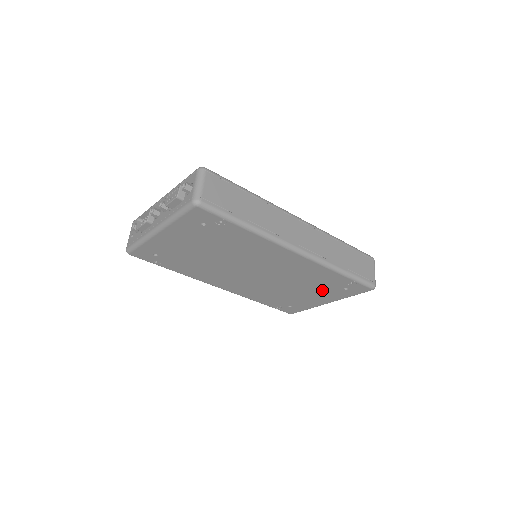
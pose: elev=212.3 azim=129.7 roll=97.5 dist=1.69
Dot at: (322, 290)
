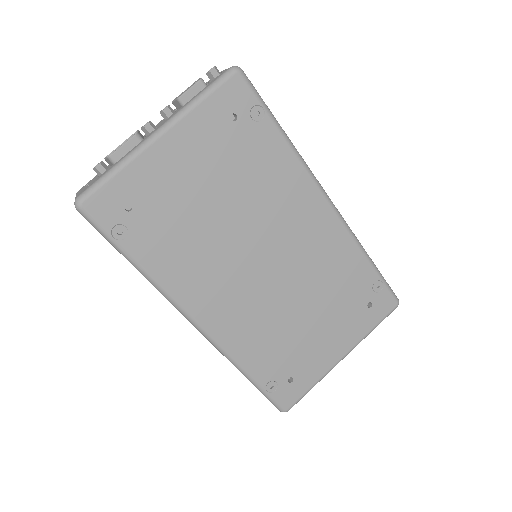
Dot at: (341, 314)
